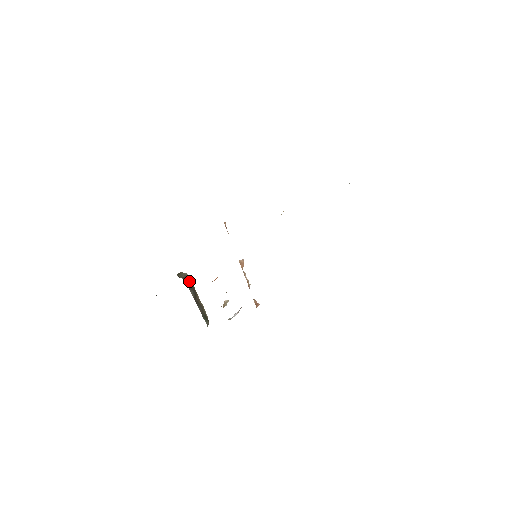
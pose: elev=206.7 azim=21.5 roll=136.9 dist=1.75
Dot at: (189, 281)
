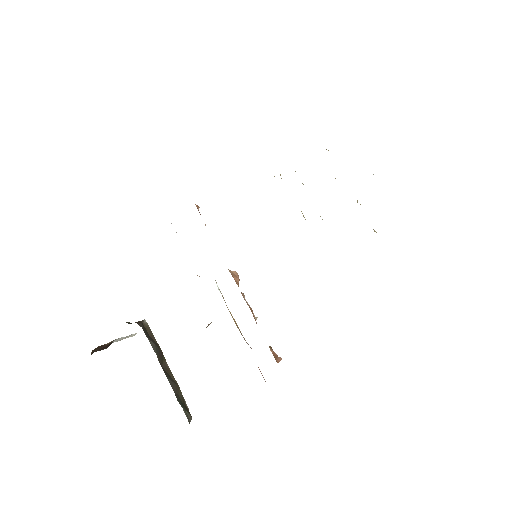
Dot at: (148, 331)
